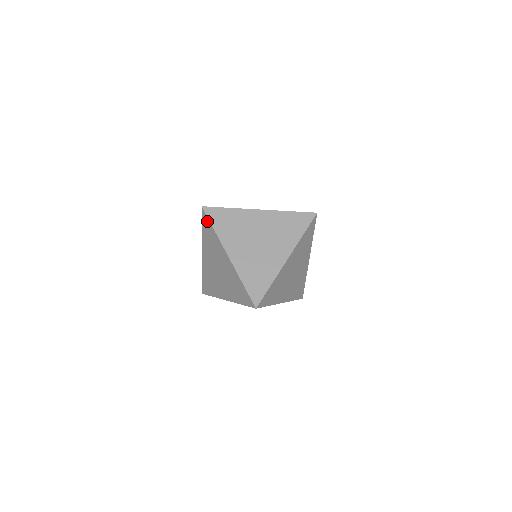
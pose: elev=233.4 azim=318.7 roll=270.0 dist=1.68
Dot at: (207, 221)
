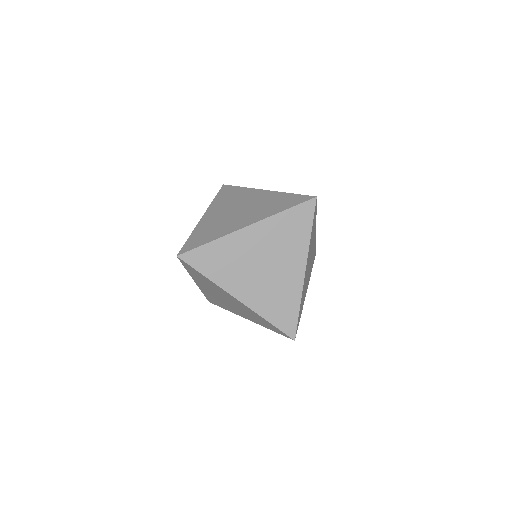
Dot at: (192, 269)
